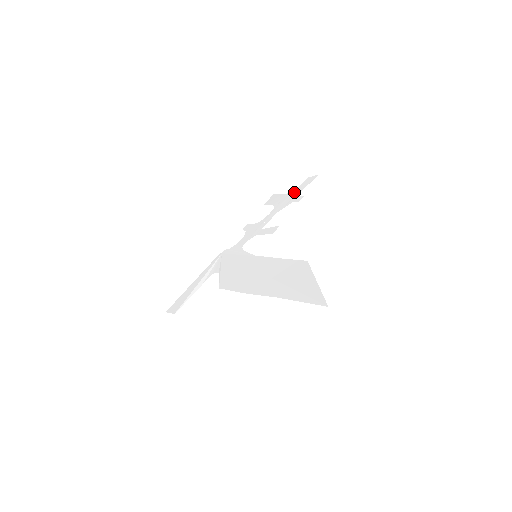
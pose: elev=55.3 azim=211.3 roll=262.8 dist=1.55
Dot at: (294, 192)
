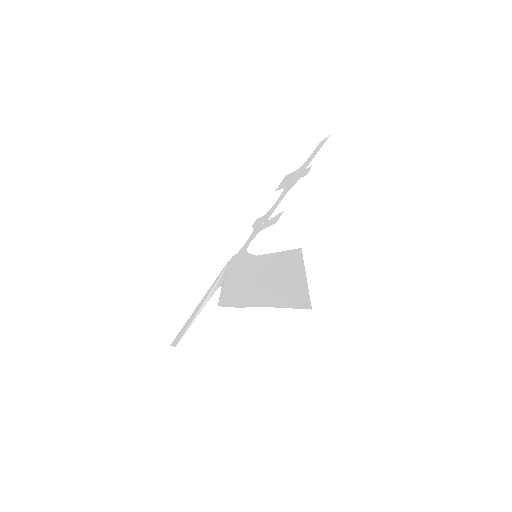
Dot at: (304, 165)
